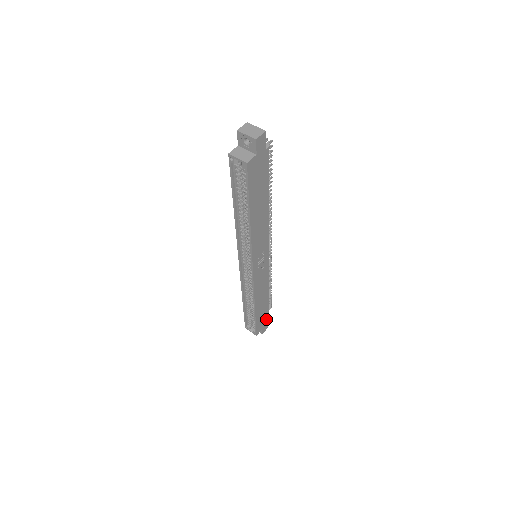
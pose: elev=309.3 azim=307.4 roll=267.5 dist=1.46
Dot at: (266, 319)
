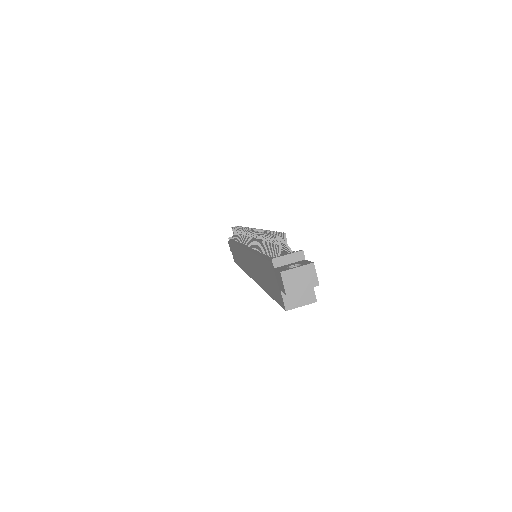
Dot at: occluded
